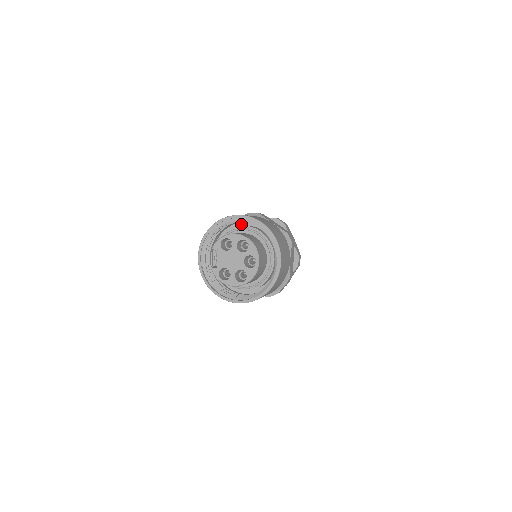
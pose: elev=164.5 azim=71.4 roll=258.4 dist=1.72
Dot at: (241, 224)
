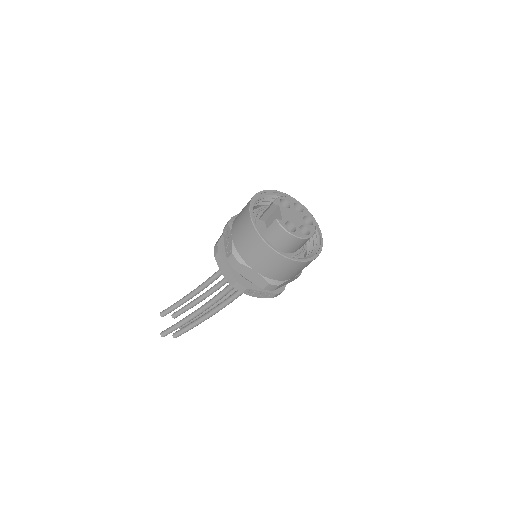
Dot at: occluded
